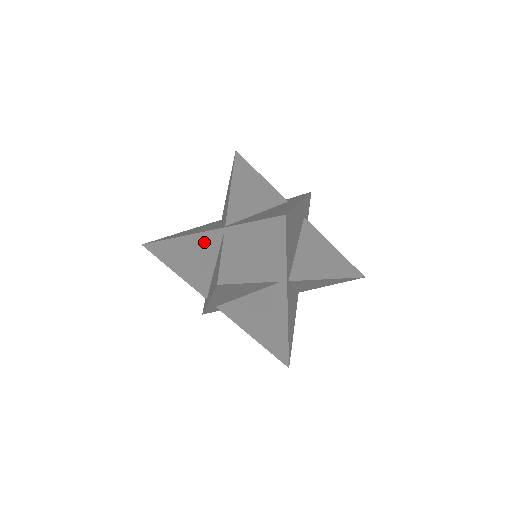
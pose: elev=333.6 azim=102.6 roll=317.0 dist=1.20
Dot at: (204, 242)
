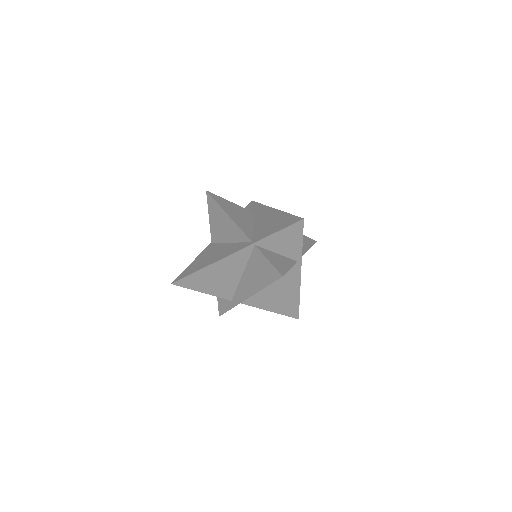
Dot at: (235, 259)
